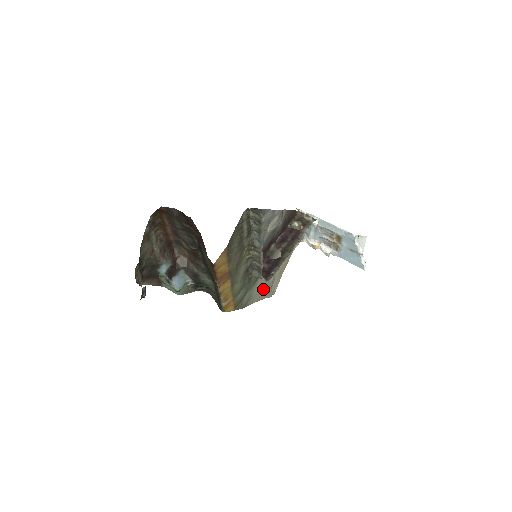
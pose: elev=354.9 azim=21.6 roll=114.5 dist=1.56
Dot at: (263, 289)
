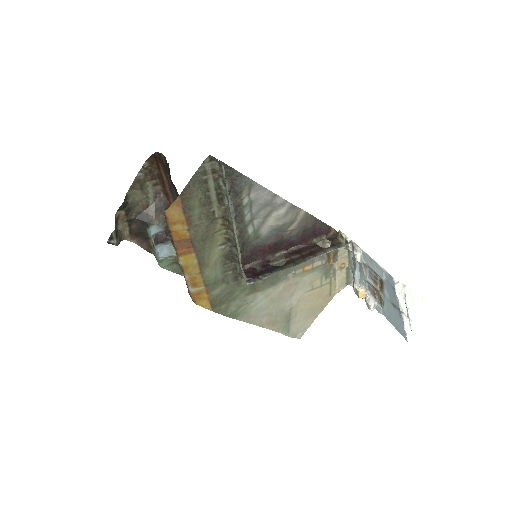
Dot at: (273, 315)
